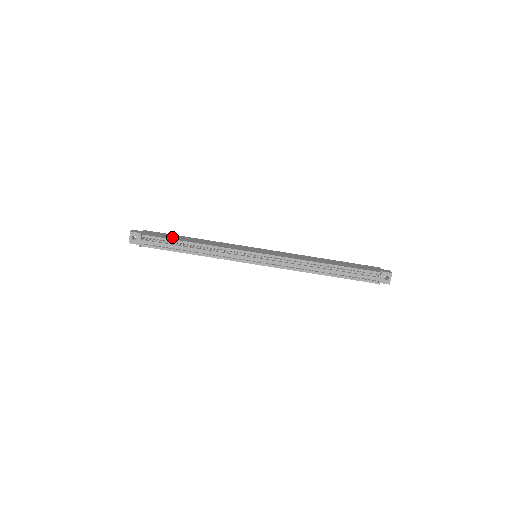
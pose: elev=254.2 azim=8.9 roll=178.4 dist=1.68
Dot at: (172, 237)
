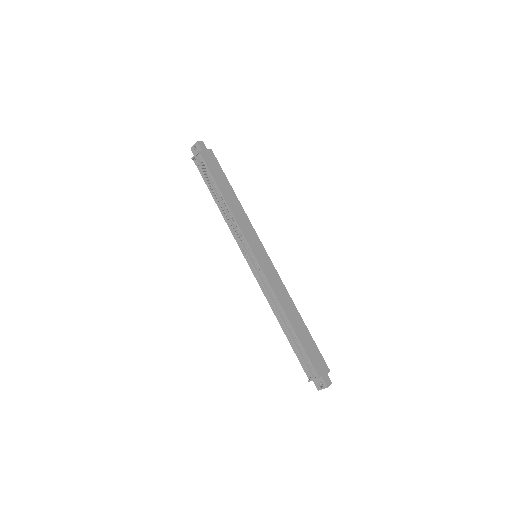
Dot at: (218, 177)
